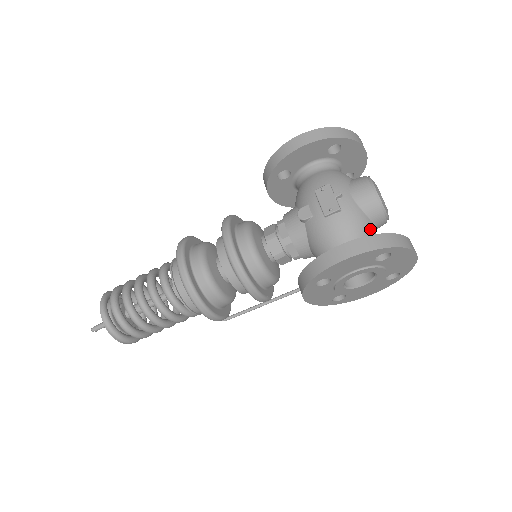
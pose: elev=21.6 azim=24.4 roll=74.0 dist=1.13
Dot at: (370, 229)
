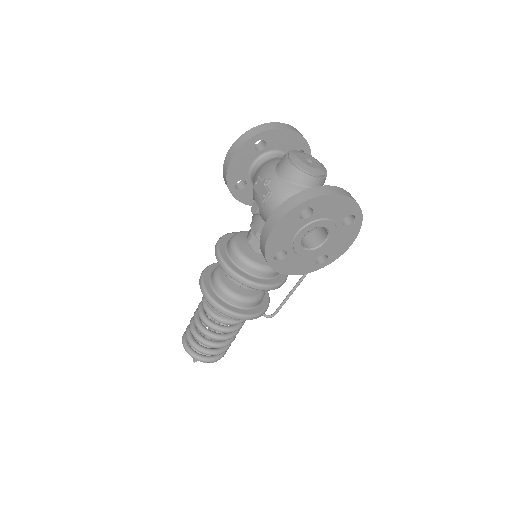
Dot at: occluded
